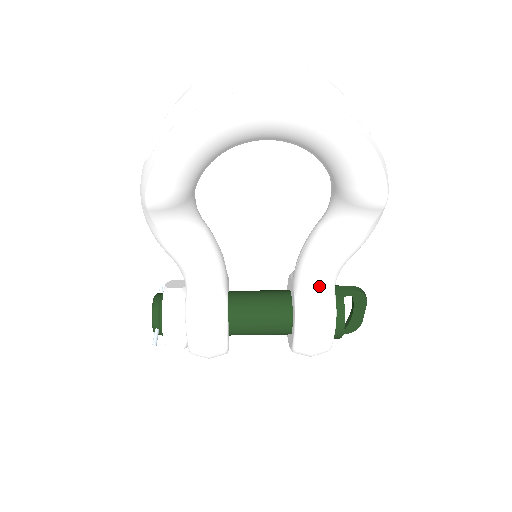
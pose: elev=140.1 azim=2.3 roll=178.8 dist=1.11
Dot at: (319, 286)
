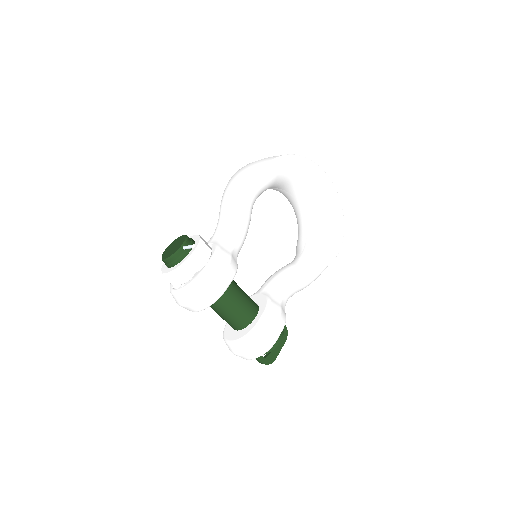
Dot at: (285, 292)
